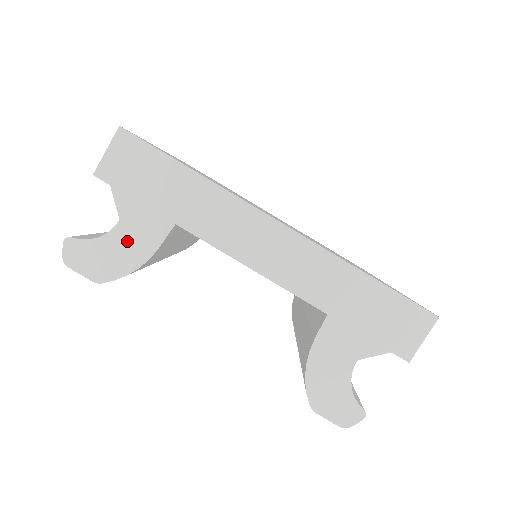
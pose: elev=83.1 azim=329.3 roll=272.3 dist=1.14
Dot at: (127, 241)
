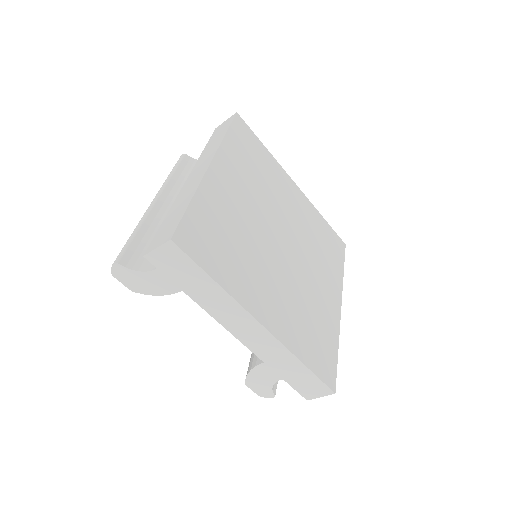
Dot at: (158, 281)
